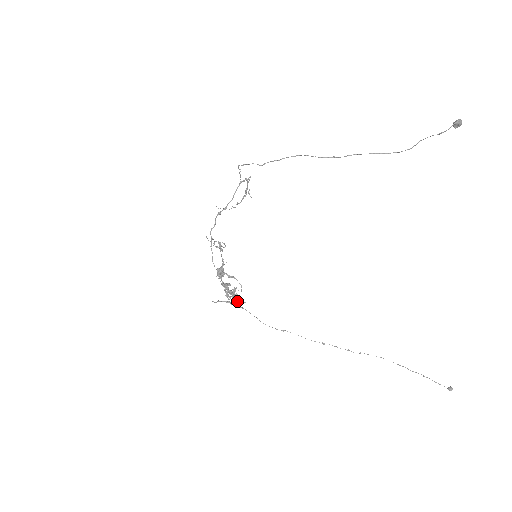
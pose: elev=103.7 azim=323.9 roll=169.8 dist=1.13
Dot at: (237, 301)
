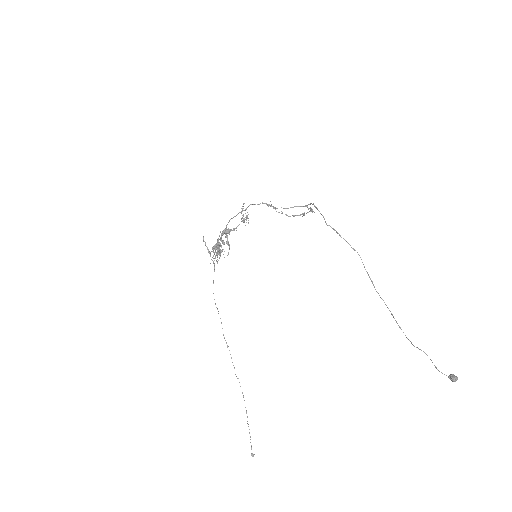
Dot at: (215, 258)
